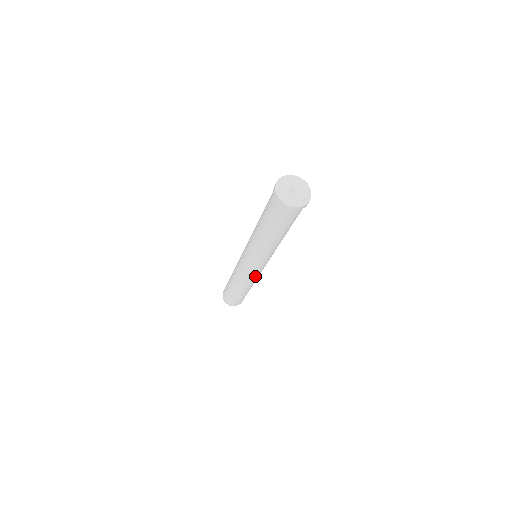
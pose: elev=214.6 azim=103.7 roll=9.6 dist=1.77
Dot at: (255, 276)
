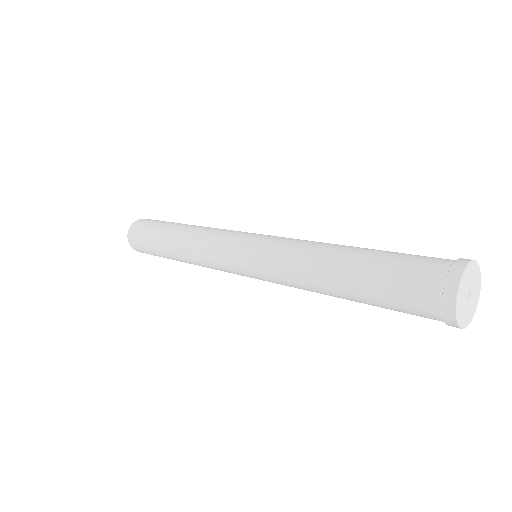
Dot at: occluded
